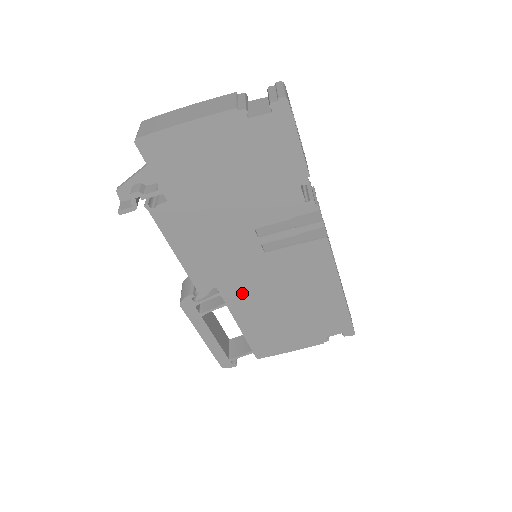
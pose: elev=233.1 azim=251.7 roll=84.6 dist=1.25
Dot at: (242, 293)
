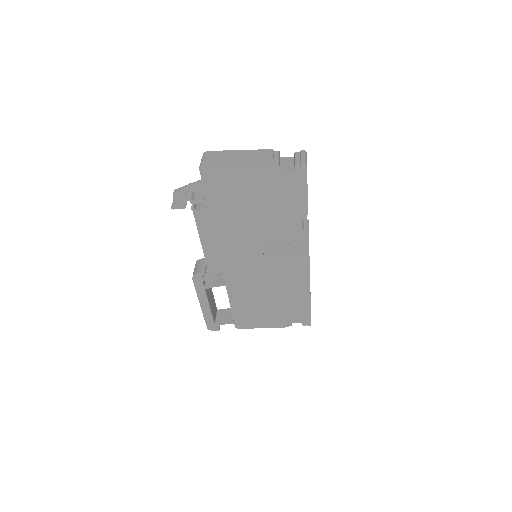
Dot at: (239, 279)
